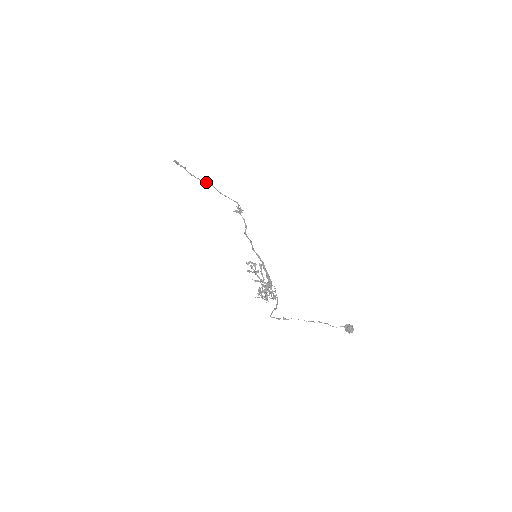
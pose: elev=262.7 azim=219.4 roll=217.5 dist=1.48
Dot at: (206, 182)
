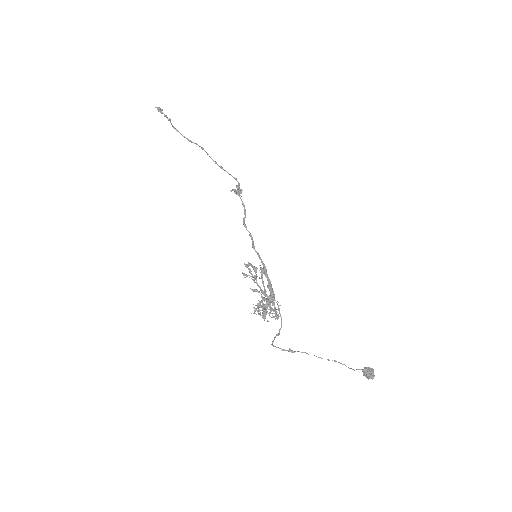
Dot at: (196, 144)
